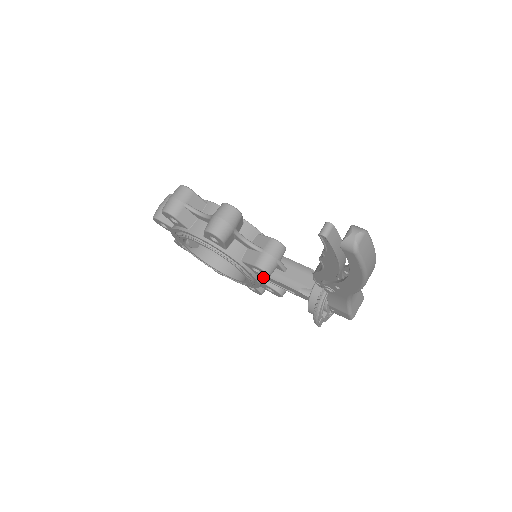
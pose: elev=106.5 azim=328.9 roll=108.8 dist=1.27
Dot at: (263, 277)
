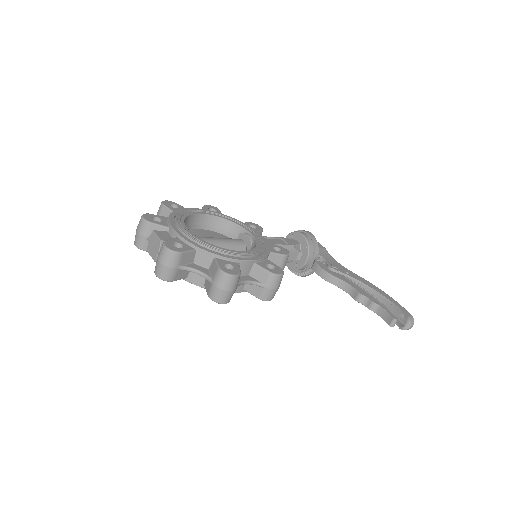
Dot at: occluded
